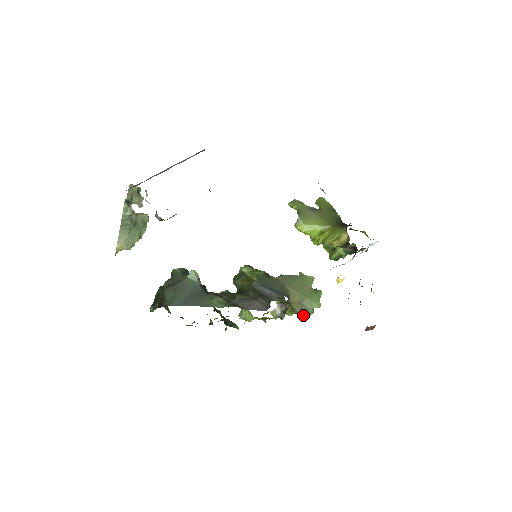
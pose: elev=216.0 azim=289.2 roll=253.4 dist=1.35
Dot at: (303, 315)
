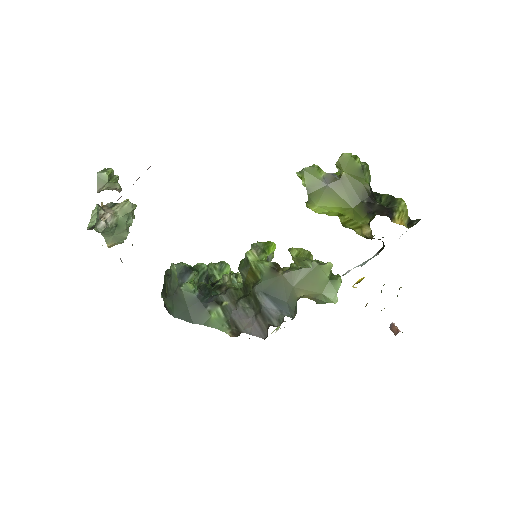
Dot at: (320, 303)
